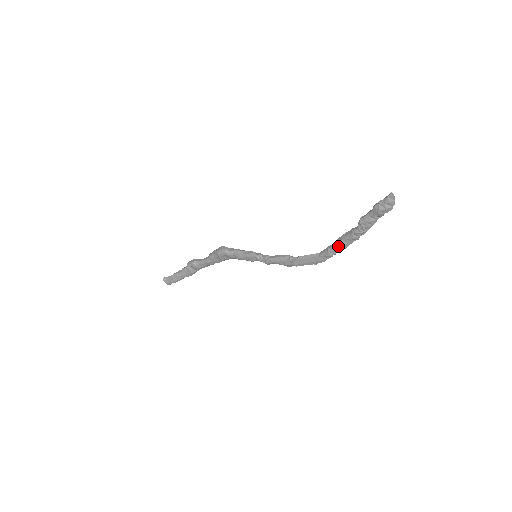
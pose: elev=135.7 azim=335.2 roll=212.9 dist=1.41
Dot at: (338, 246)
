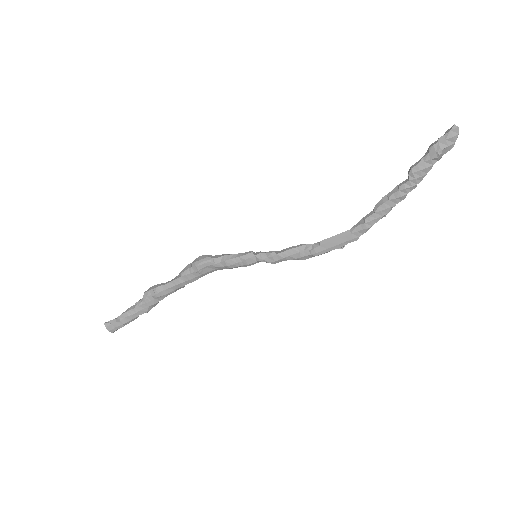
Dot at: (378, 213)
